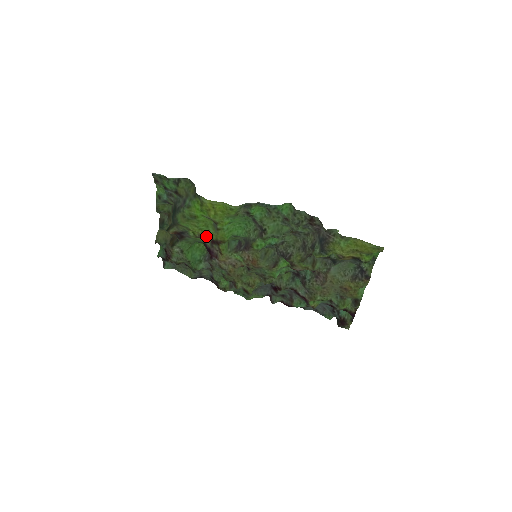
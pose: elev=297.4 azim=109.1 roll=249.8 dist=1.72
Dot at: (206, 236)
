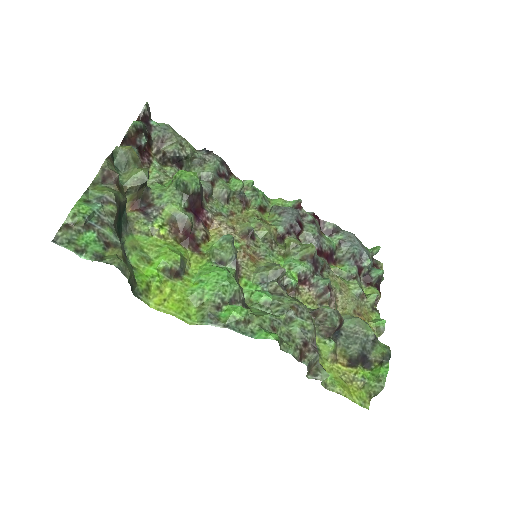
Dot at: (178, 244)
